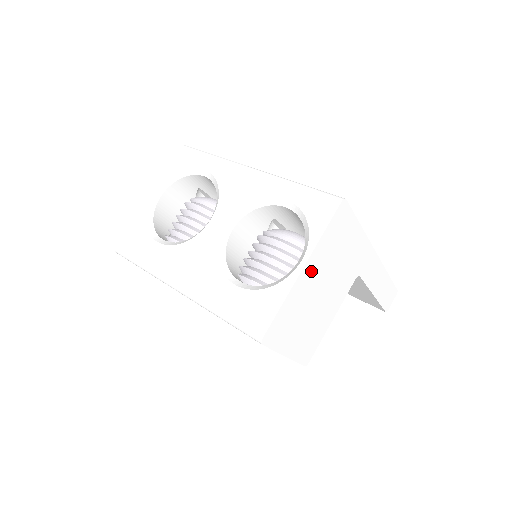
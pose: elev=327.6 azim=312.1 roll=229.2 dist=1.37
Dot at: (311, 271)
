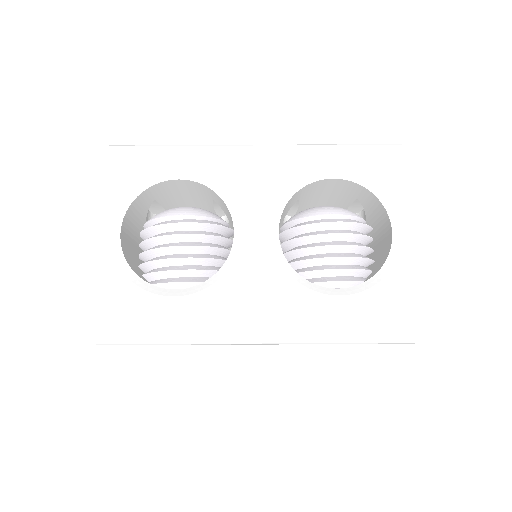
Dot at: occluded
